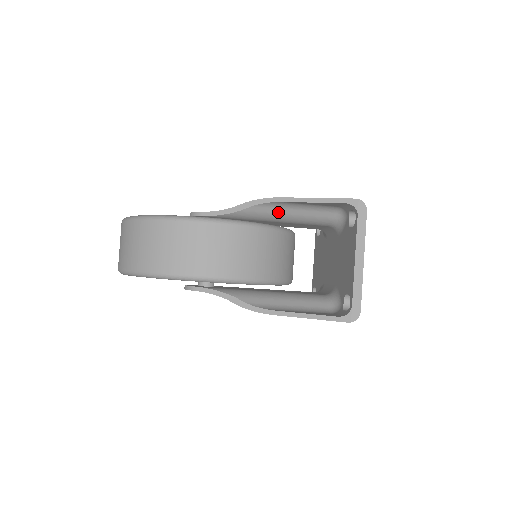
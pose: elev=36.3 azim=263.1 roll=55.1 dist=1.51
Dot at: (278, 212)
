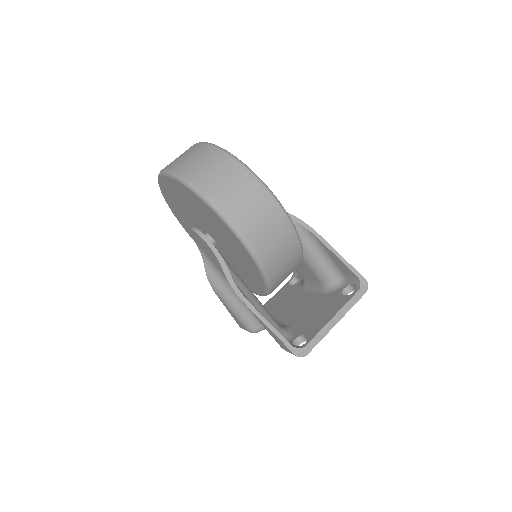
Dot at: (305, 241)
